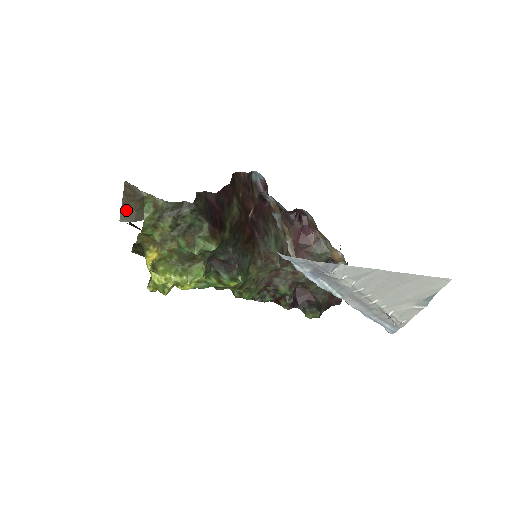
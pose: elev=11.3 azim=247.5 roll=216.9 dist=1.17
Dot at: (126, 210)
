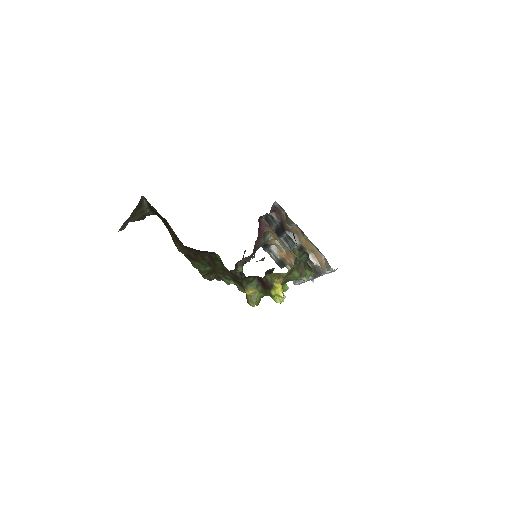
Dot at: (127, 220)
